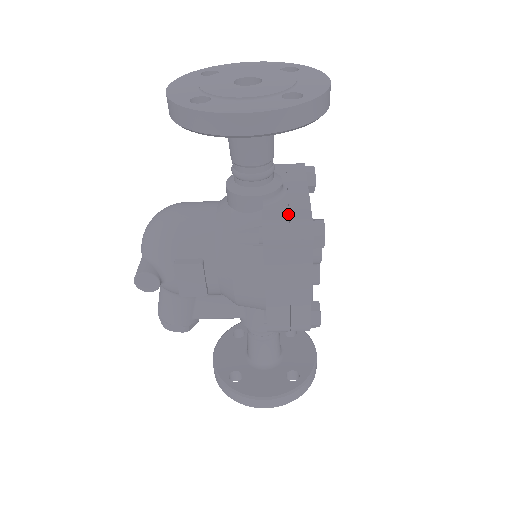
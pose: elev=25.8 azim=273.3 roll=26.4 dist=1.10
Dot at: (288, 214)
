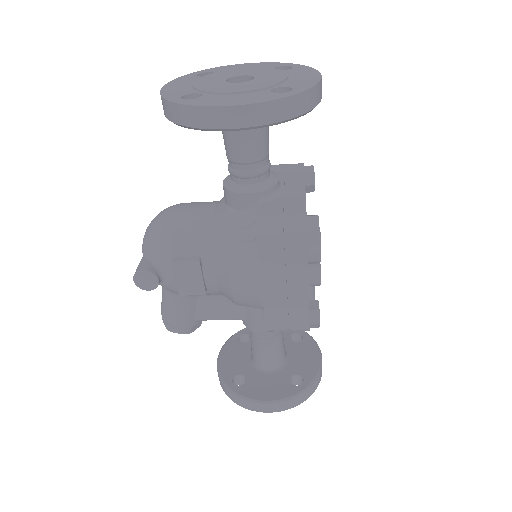
Dot at: (282, 210)
